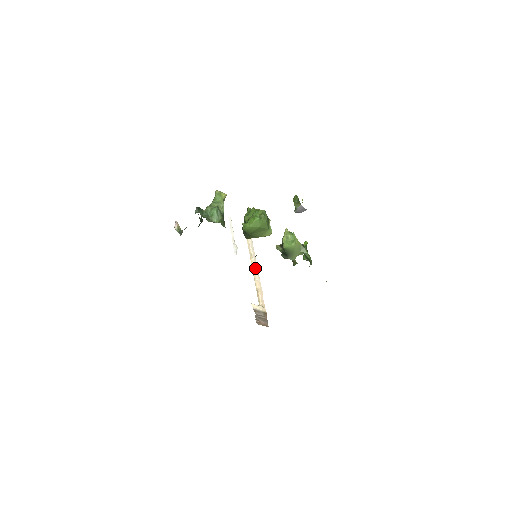
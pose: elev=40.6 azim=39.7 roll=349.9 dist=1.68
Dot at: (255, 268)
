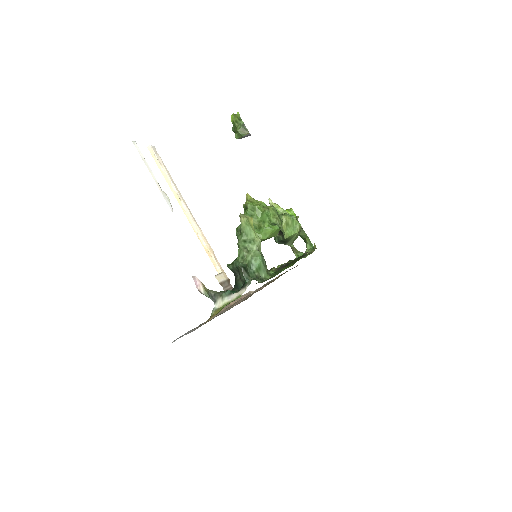
Dot at: (190, 215)
